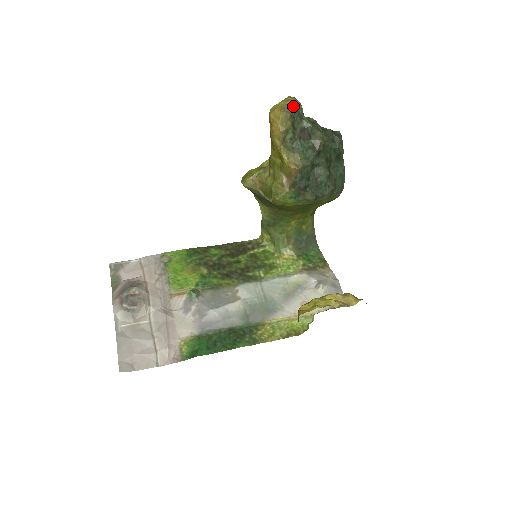
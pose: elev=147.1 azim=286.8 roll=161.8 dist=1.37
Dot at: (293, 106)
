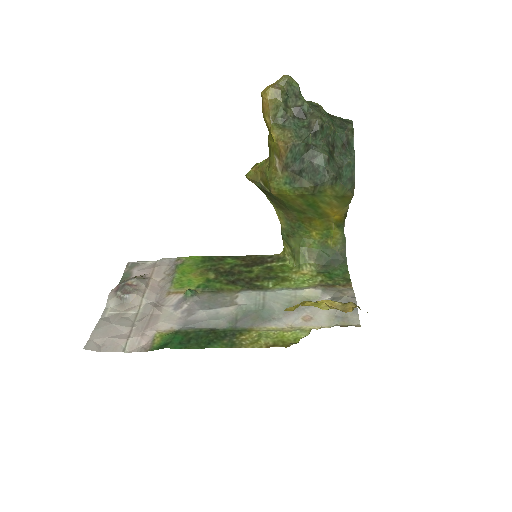
Dot at: (286, 83)
